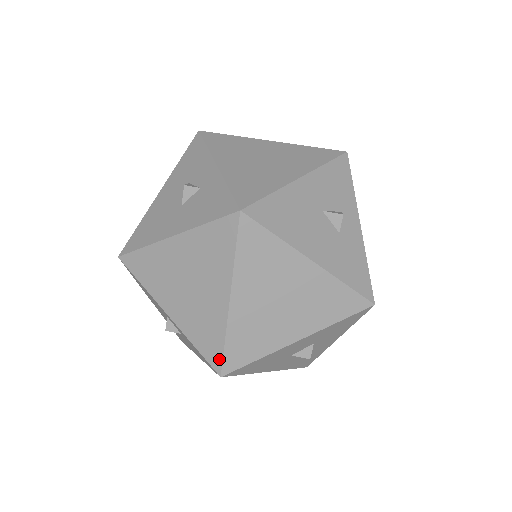
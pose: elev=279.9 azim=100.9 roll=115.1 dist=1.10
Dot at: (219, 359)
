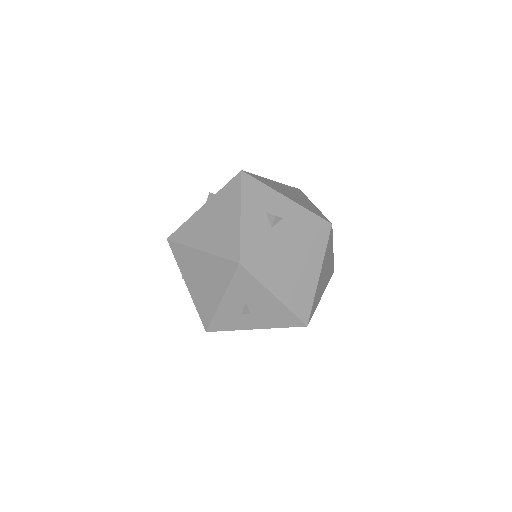
Dot at: occluded
